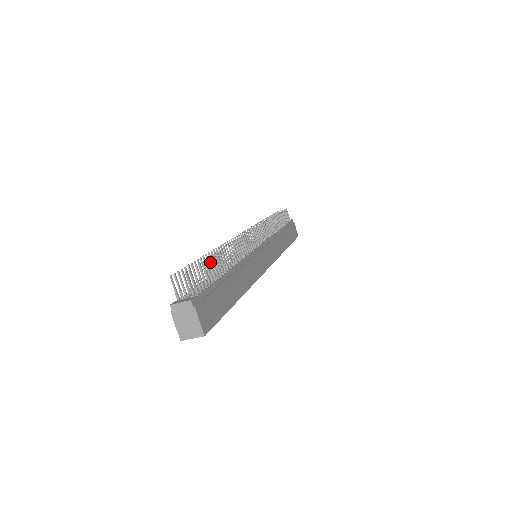
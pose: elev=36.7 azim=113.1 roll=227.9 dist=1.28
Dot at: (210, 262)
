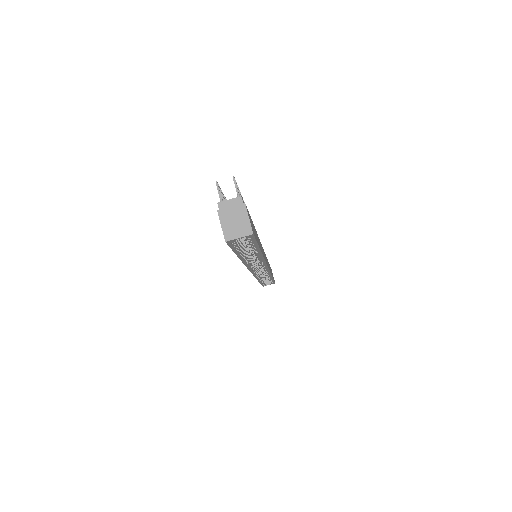
Dot at: (242, 198)
